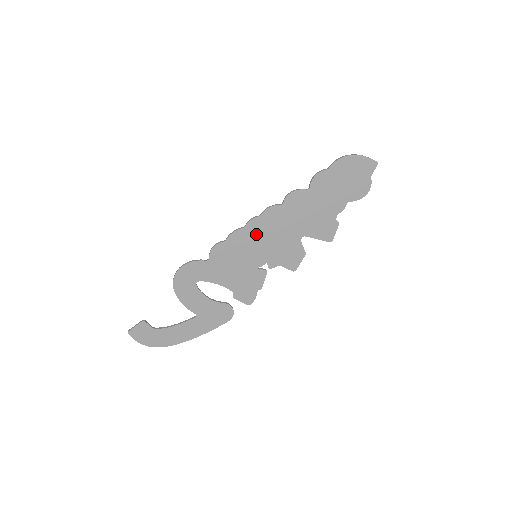
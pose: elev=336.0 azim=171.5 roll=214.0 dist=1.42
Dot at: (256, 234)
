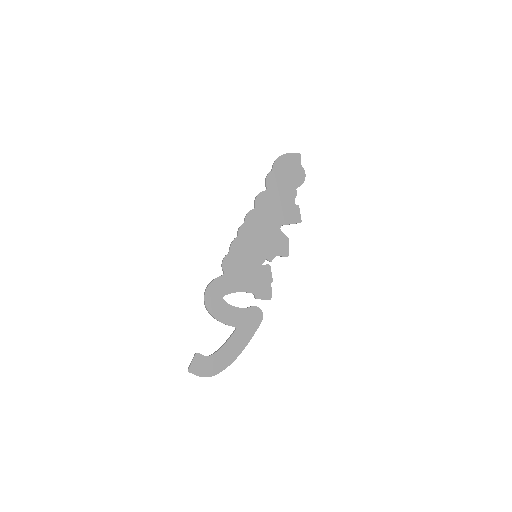
Dot at: (248, 238)
